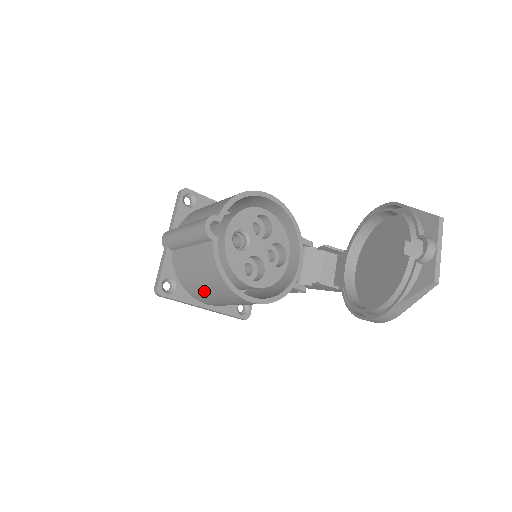
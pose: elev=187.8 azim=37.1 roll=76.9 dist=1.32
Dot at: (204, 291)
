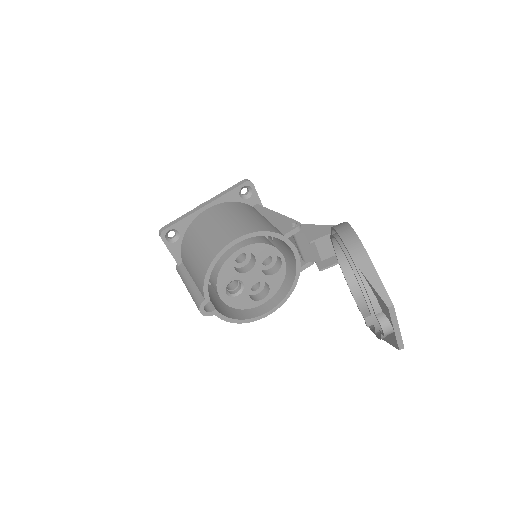
Dot at: occluded
